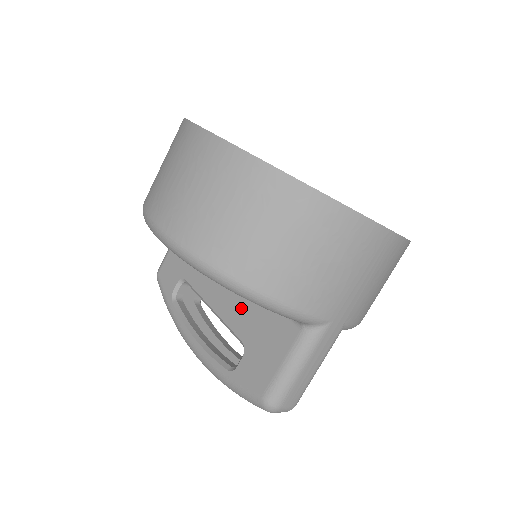
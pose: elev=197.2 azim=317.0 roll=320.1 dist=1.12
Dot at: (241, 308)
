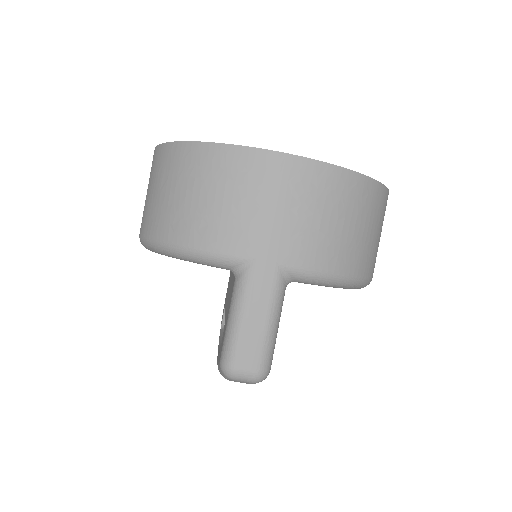
Dot at: occluded
